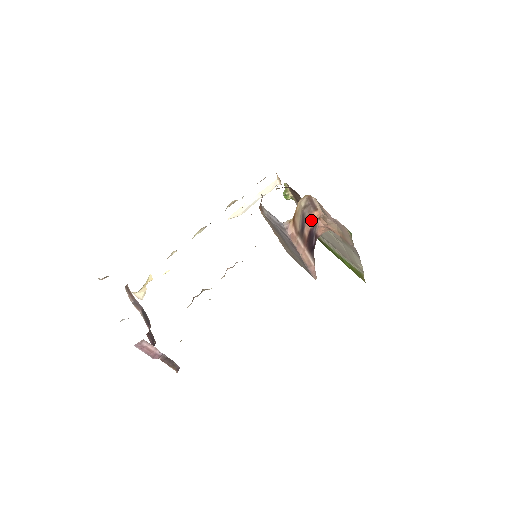
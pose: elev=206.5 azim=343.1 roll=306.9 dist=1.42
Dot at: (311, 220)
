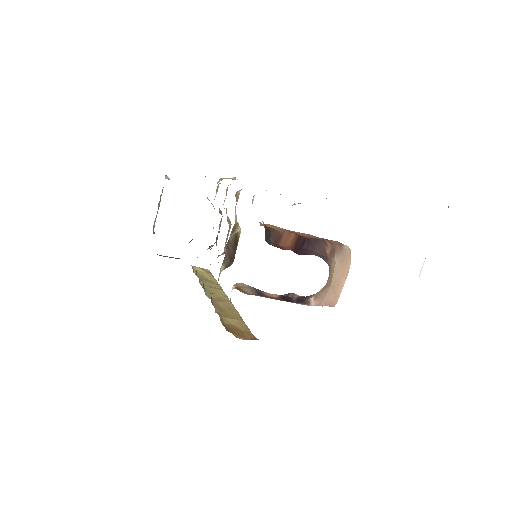
Dot at: occluded
